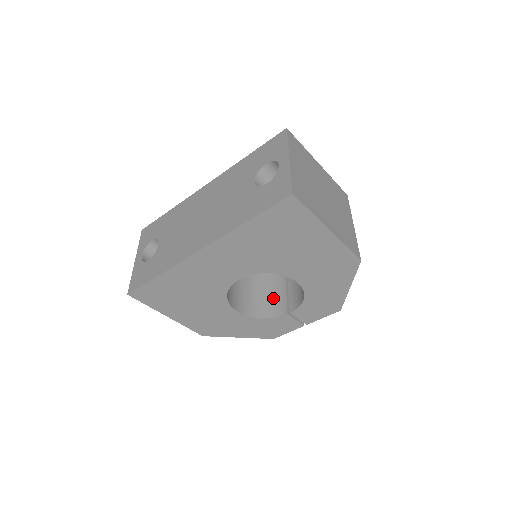
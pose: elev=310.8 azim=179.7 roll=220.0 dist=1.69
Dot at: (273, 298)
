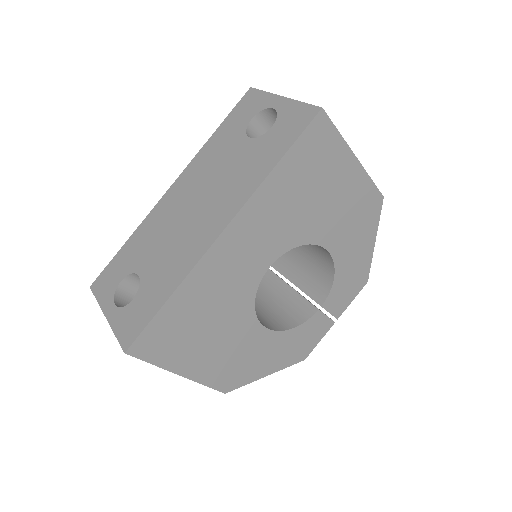
Dot at: (288, 306)
